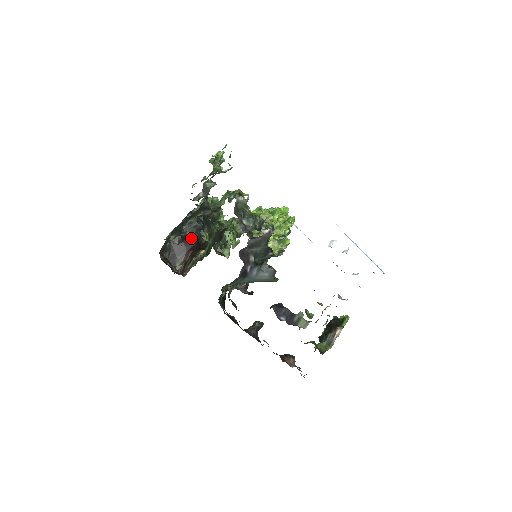
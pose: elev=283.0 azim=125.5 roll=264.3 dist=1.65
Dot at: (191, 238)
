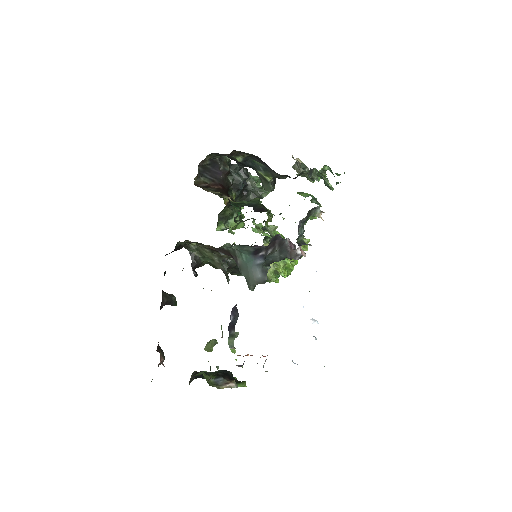
Dot at: (230, 181)
